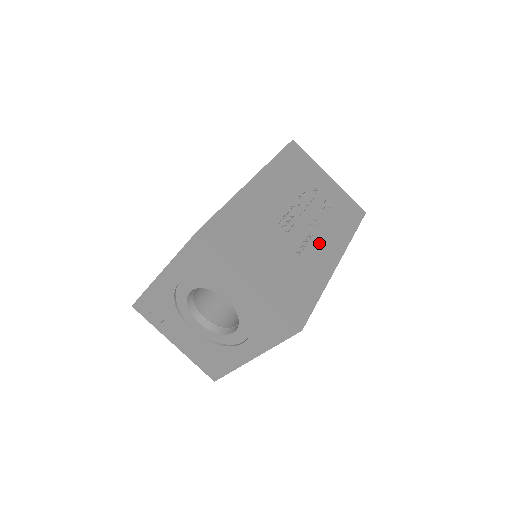
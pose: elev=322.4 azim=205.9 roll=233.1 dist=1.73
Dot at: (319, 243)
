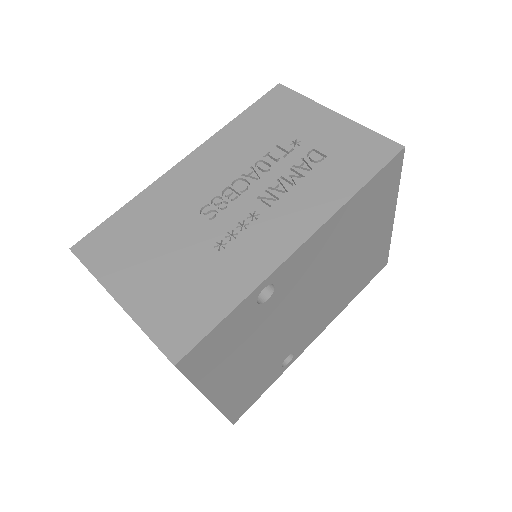
Dot at: (268, 223)
